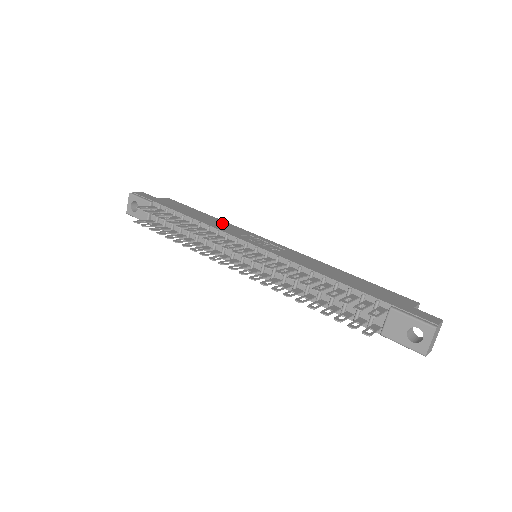
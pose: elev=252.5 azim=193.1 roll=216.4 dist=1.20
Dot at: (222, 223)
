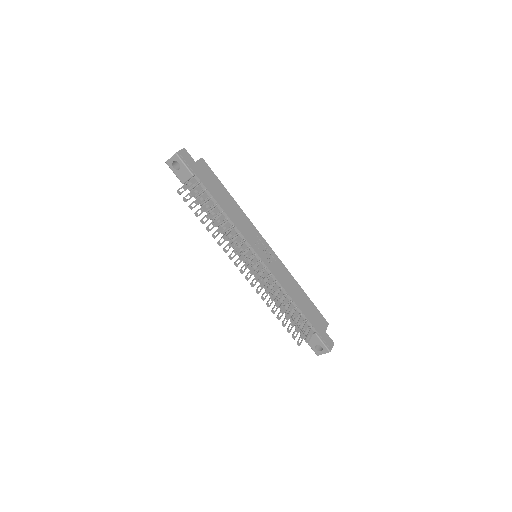
Dot at: (241, 216)
